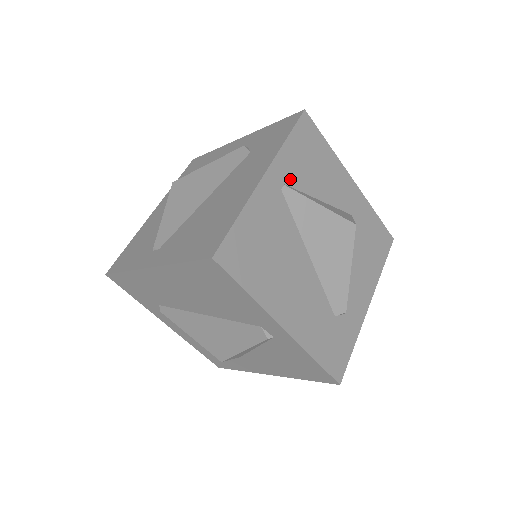
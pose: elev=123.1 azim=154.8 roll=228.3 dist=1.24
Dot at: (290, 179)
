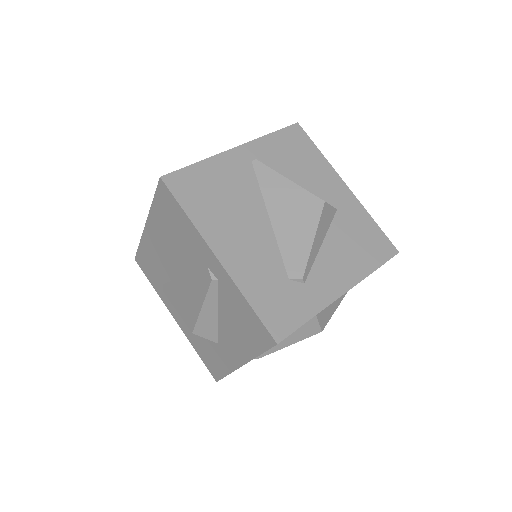
Dot at: (265, 159)
